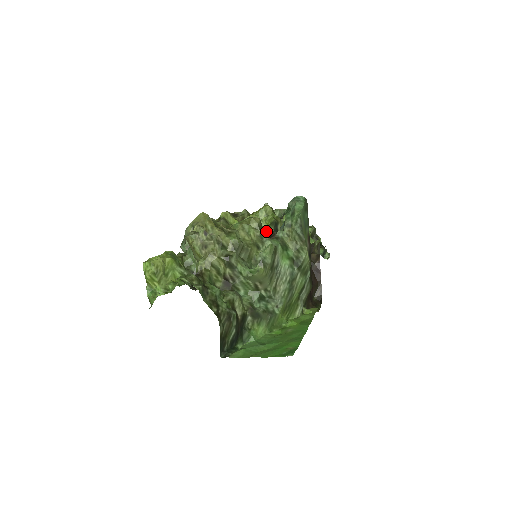
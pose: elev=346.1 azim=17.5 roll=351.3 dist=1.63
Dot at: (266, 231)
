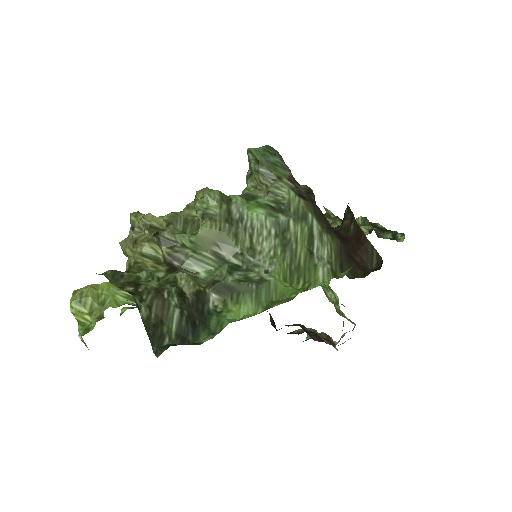
Dot at: occluded
